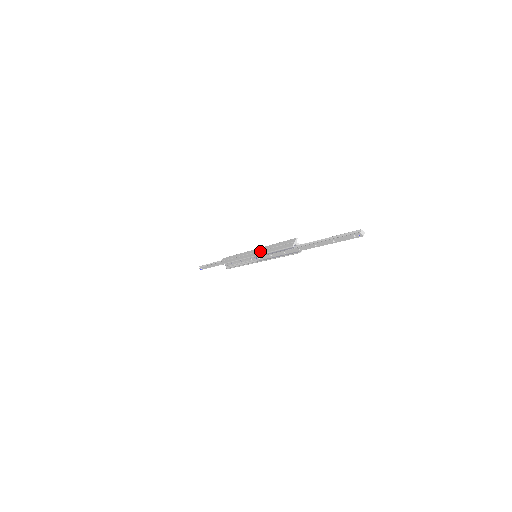
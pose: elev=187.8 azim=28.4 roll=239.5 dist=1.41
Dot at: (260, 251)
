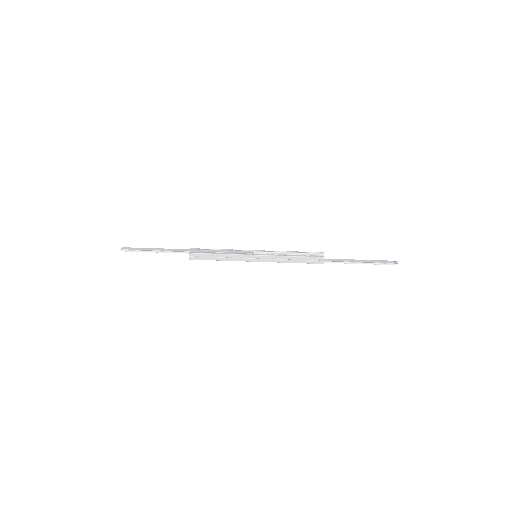
Dot at: (271, 260)
